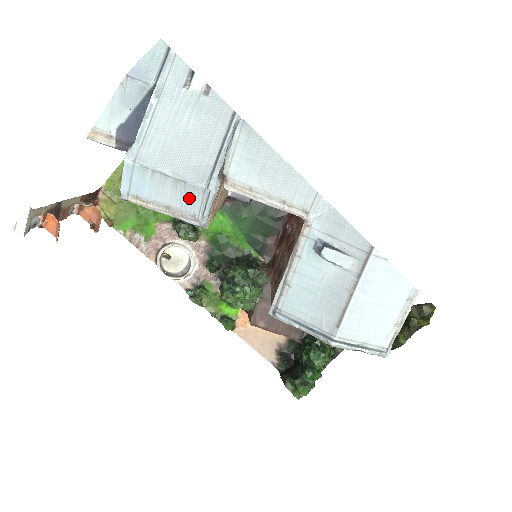
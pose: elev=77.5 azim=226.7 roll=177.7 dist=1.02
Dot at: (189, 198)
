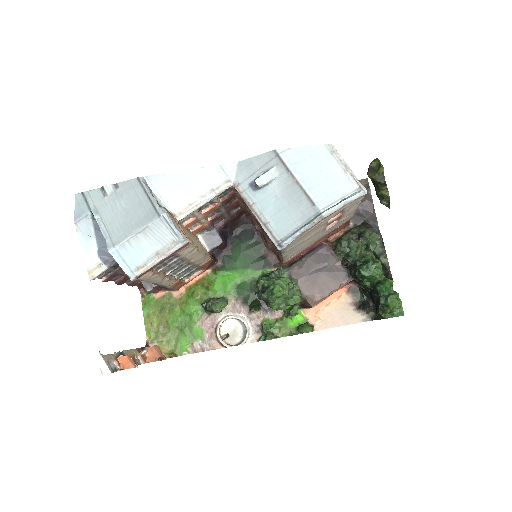
Dot at: (159, 234)
